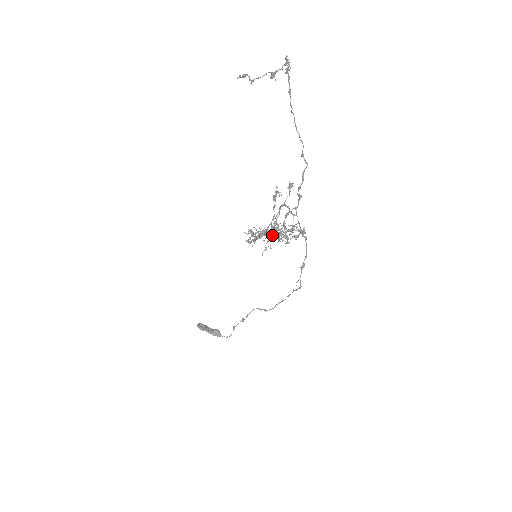
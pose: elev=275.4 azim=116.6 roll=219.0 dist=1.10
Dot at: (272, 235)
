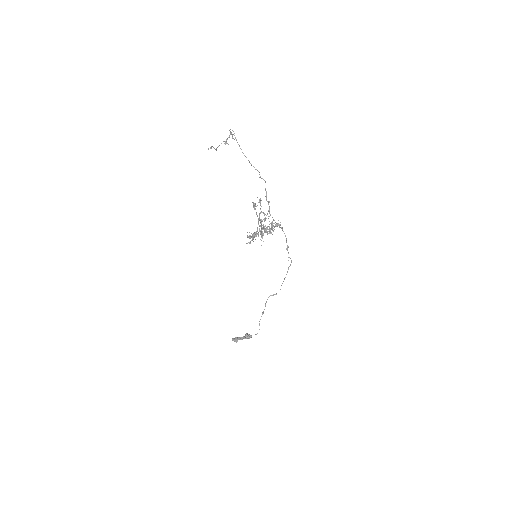
Dot at: occluded
